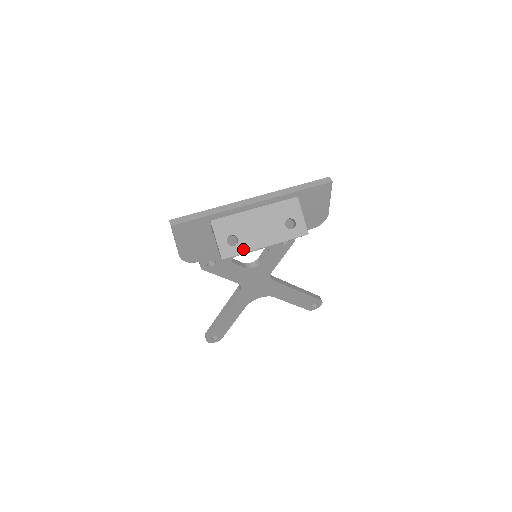
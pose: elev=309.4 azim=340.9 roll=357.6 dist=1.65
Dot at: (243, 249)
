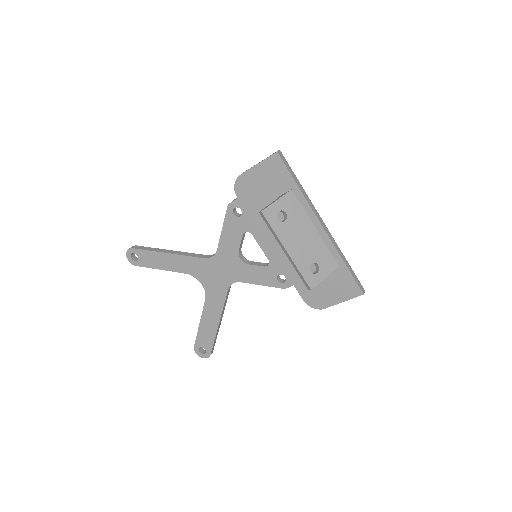
Dot at: (278, 229)
